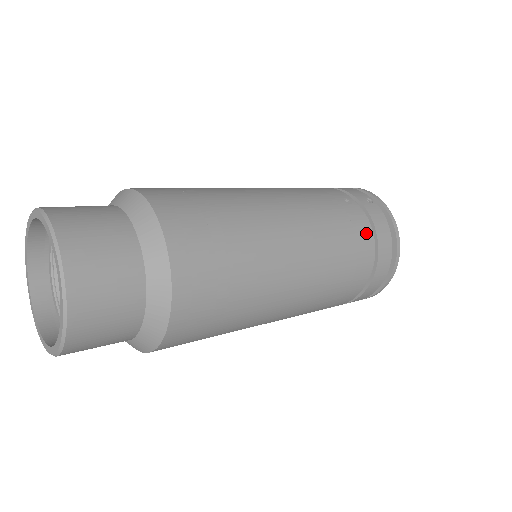
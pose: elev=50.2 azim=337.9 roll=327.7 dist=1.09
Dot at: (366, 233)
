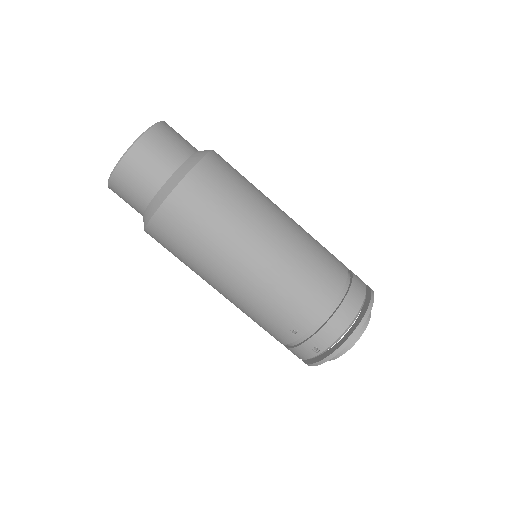
Dot at: (342, 275)
